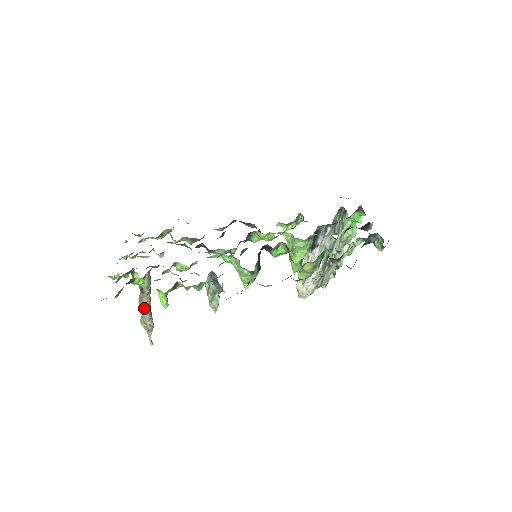
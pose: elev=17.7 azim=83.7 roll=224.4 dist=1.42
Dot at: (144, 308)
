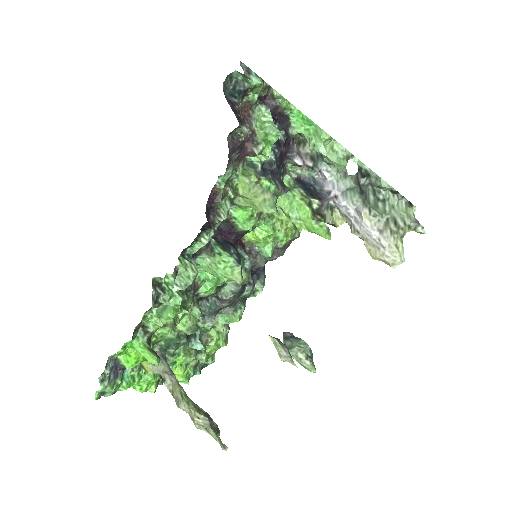
Dot at: (178, 399)
